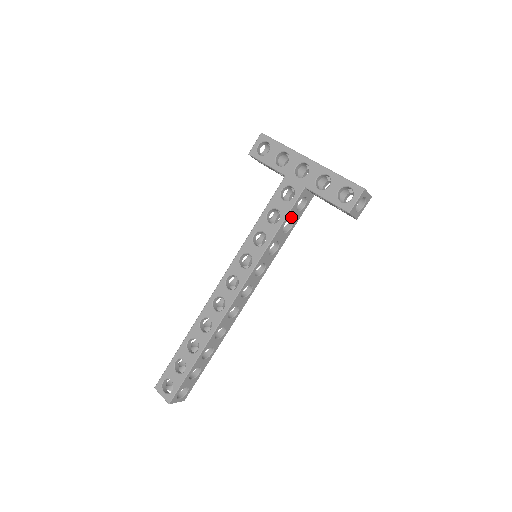
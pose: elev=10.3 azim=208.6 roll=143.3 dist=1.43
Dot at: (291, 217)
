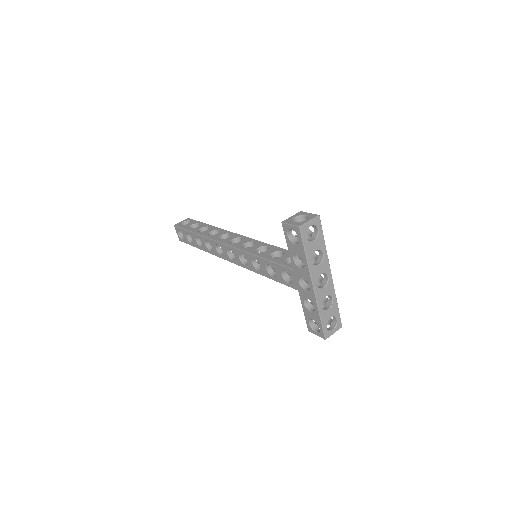
Dot at: occluded
